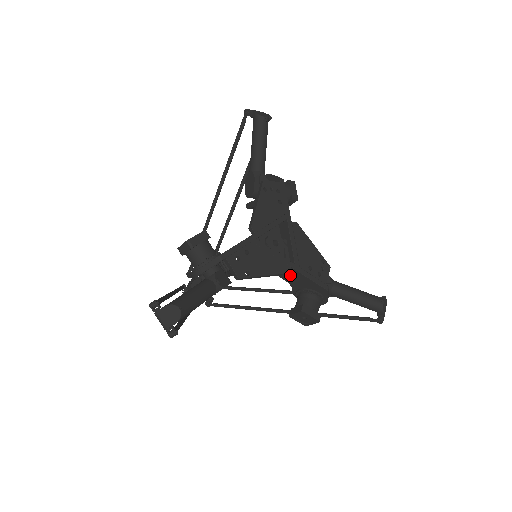
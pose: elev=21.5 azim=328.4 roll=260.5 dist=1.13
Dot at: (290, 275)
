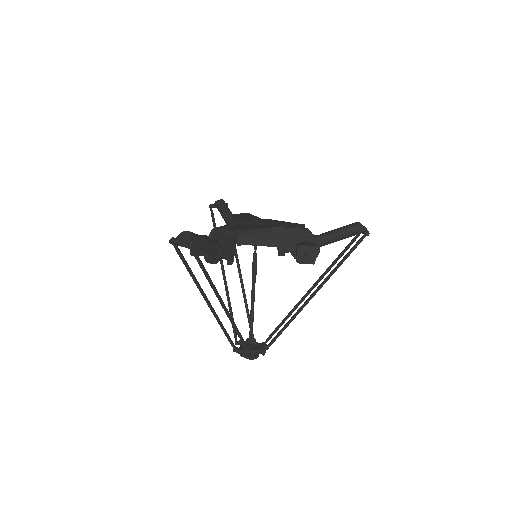
Dot at: (277, 237)
